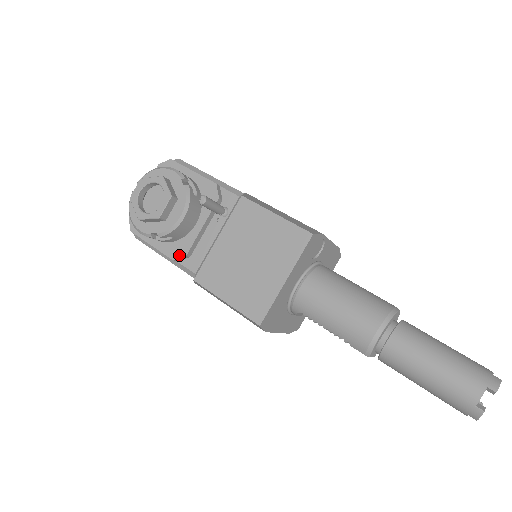
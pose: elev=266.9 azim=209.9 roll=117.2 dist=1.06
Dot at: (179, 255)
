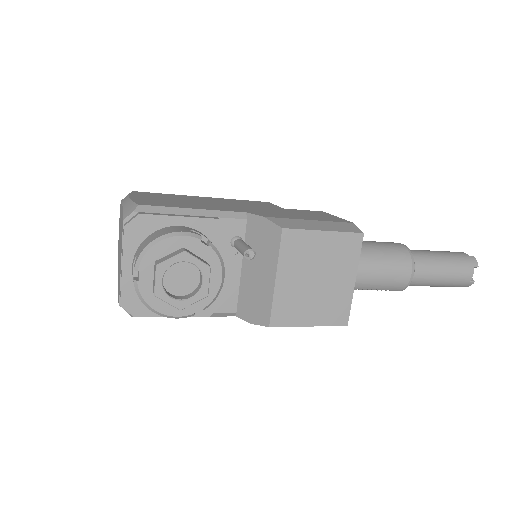
Dot at: (215, 308)
